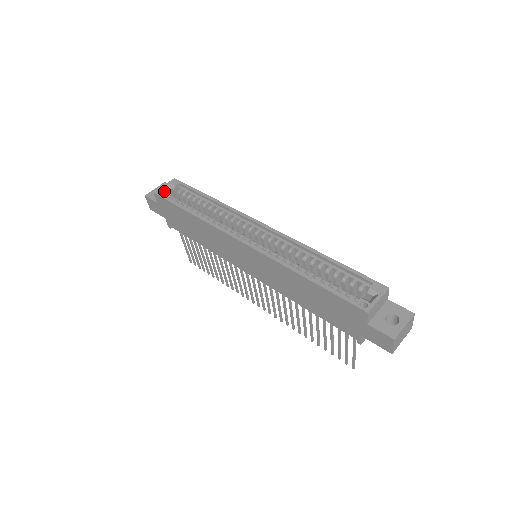
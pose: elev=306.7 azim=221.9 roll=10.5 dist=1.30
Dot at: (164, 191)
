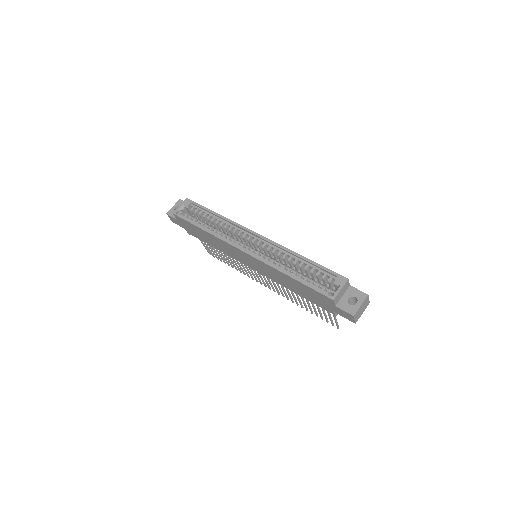
Dot at: (180, 211)
